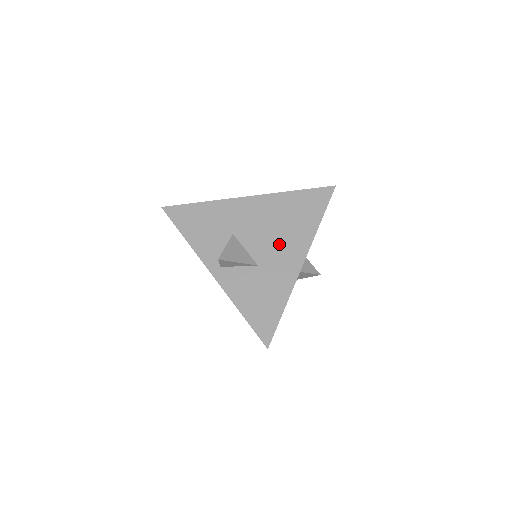
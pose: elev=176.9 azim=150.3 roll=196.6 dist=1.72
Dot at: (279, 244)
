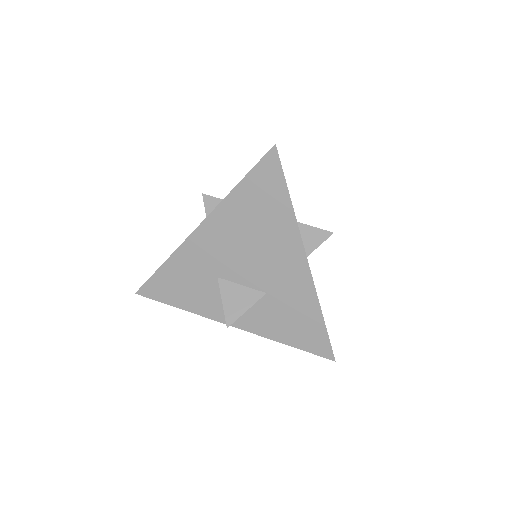
Dot at: (269, 259)
